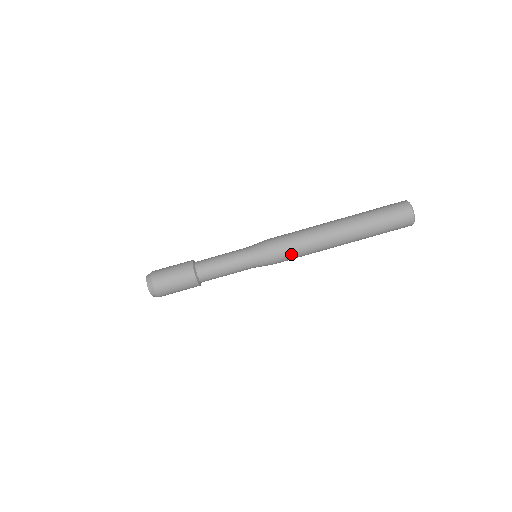
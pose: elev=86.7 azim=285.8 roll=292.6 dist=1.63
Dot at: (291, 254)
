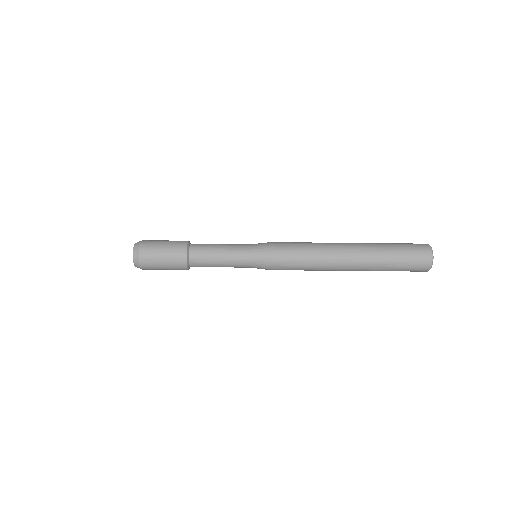
Dot at: (293, 267)
